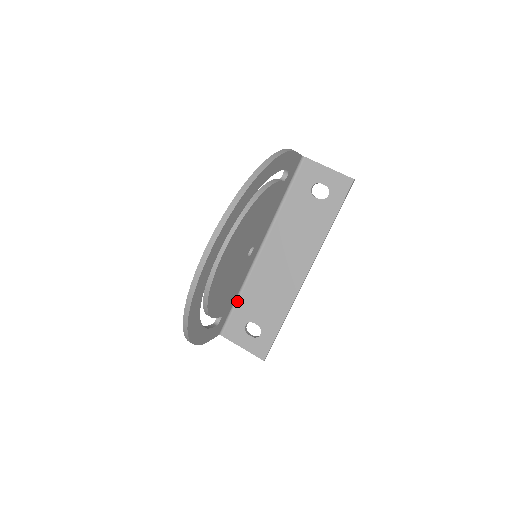
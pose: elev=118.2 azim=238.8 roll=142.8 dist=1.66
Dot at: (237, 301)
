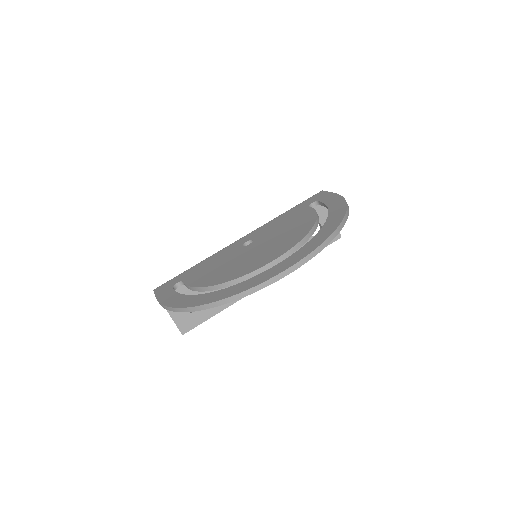
Dot at: occluded
